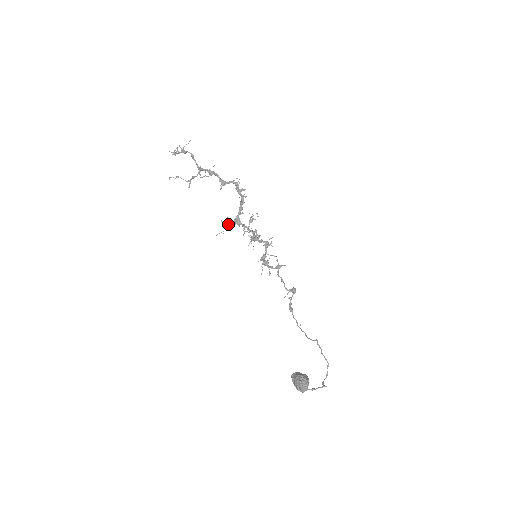
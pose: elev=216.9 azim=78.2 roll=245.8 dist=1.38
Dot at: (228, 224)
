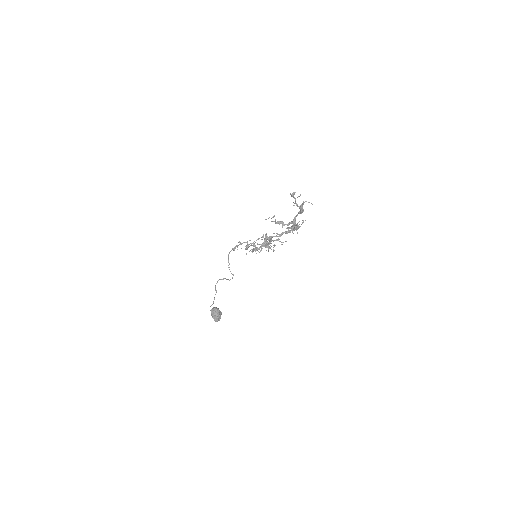
Dot at: occluded
